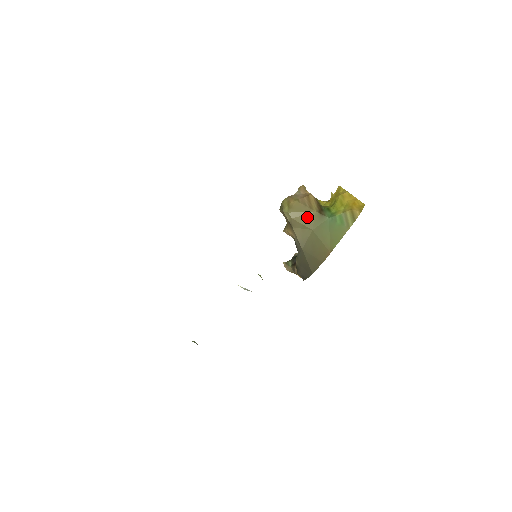
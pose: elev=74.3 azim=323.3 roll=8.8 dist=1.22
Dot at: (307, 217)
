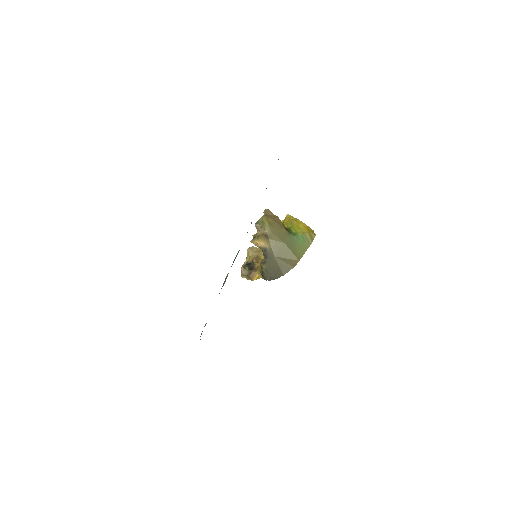
Dot at: (280, 233)
